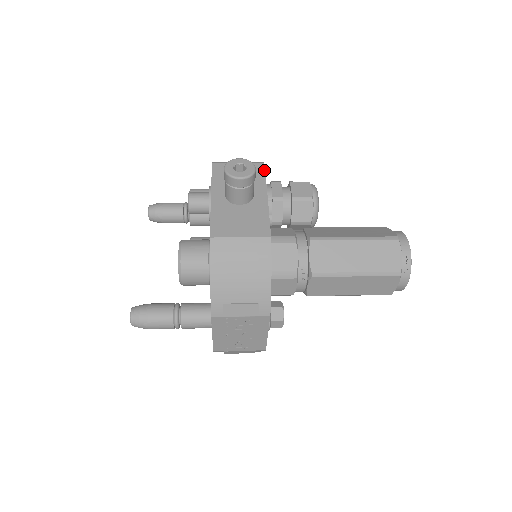
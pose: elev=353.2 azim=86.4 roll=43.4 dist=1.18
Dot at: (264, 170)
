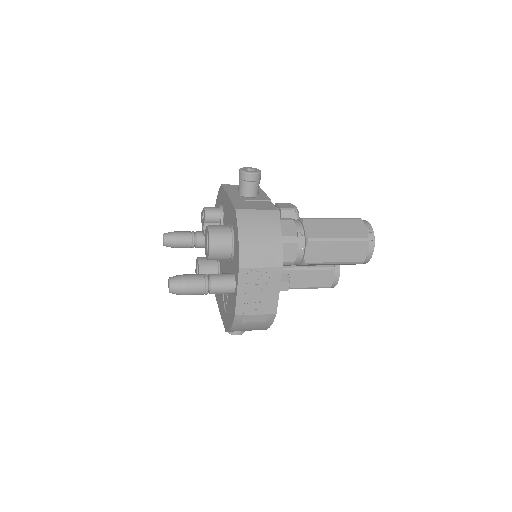
Dot at: occluded
